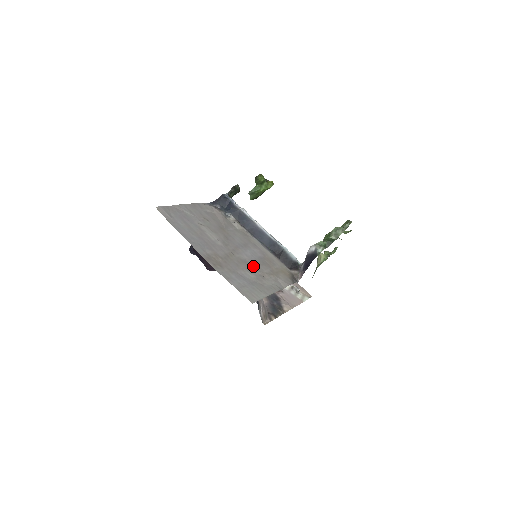
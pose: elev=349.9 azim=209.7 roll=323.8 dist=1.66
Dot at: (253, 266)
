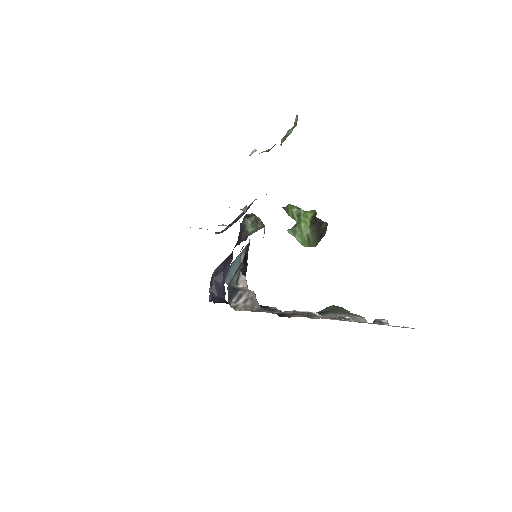
Dot at: occluded
